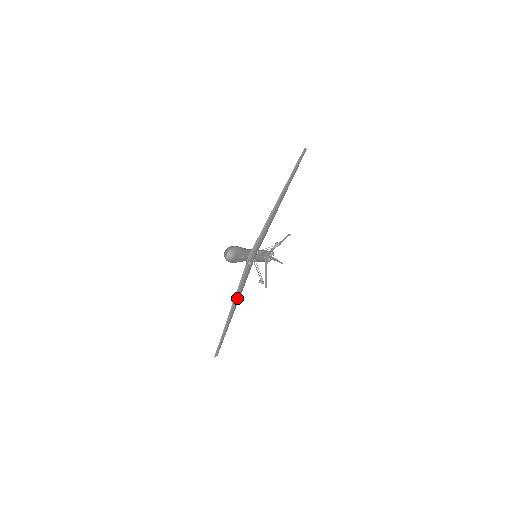
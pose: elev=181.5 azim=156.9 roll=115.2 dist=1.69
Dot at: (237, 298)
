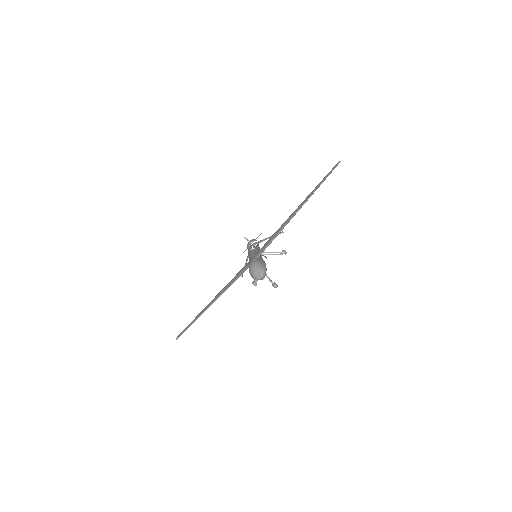
Dot at: occluded
